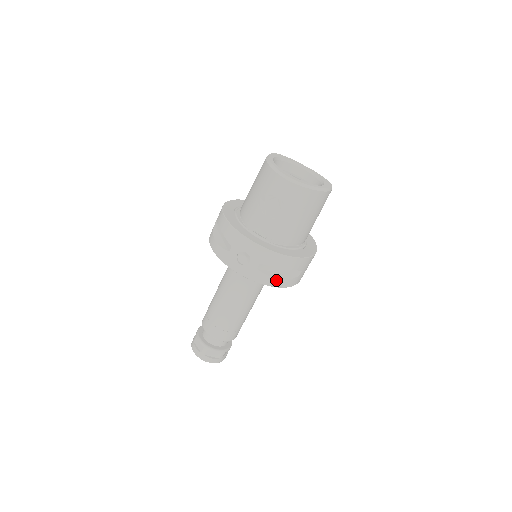
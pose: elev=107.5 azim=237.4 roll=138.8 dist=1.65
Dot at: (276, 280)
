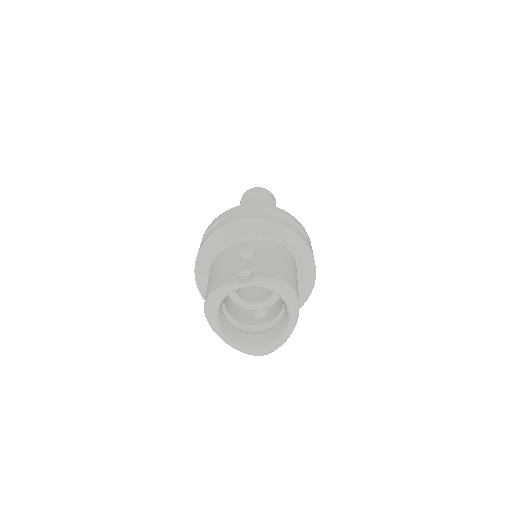
Dot at: occluded
